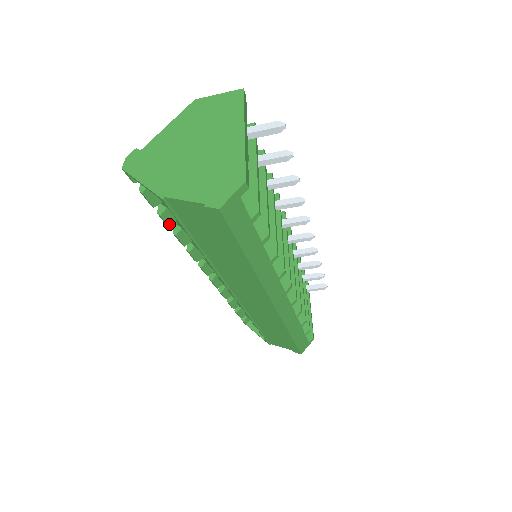
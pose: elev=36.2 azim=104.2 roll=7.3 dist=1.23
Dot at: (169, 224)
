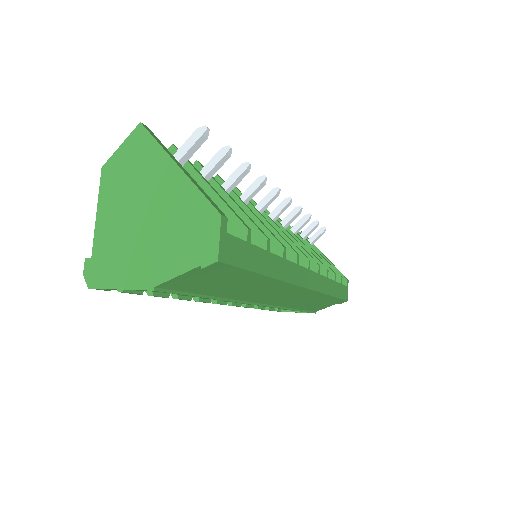
Dot at: (165, 295)
